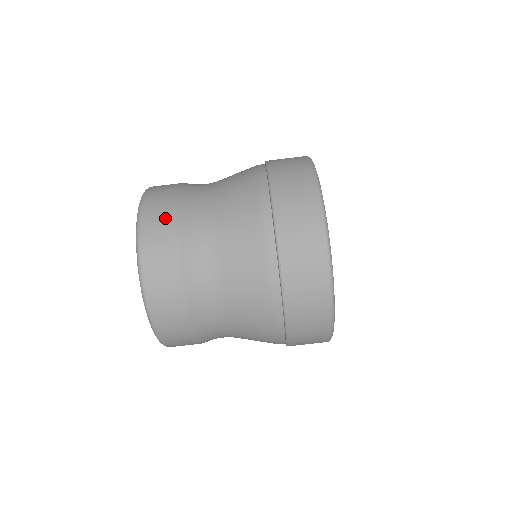
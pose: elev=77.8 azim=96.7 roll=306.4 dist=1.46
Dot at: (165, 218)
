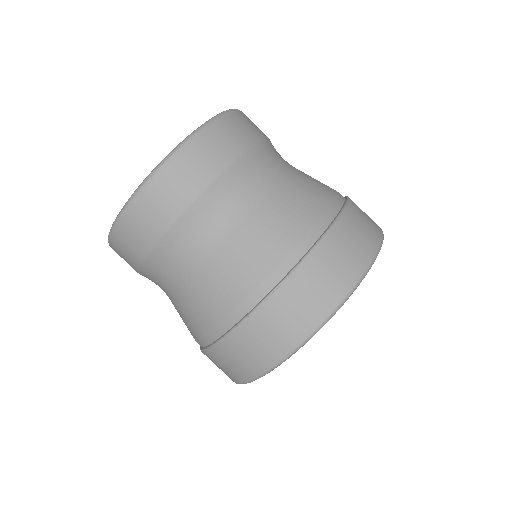
Dot at: (242, 138)
